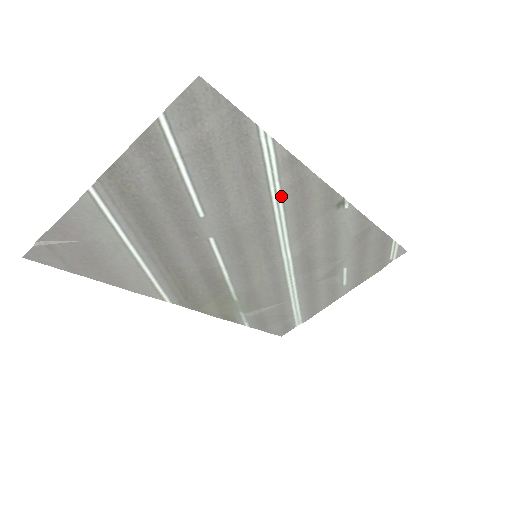
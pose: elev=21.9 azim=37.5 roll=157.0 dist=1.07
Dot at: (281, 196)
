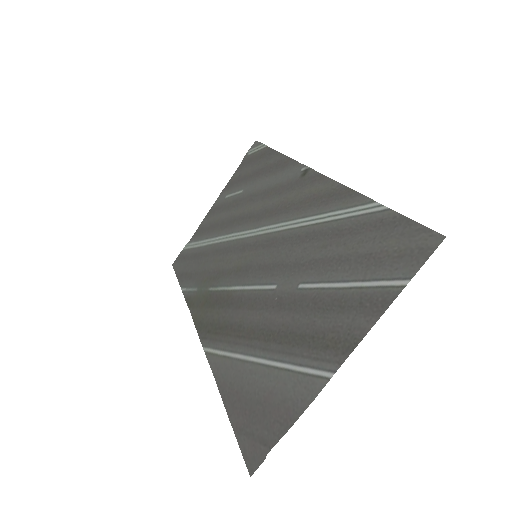
Dot at: (317, 215)
